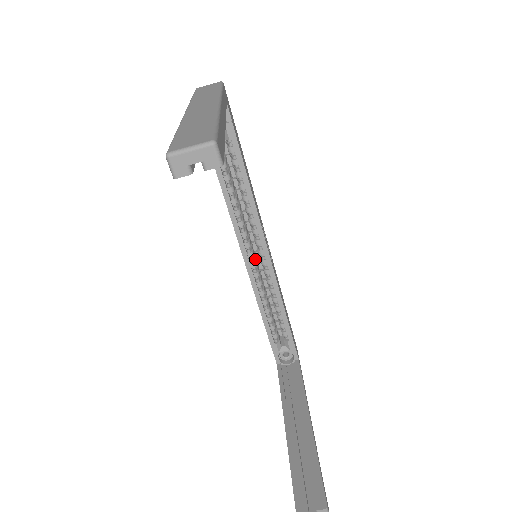
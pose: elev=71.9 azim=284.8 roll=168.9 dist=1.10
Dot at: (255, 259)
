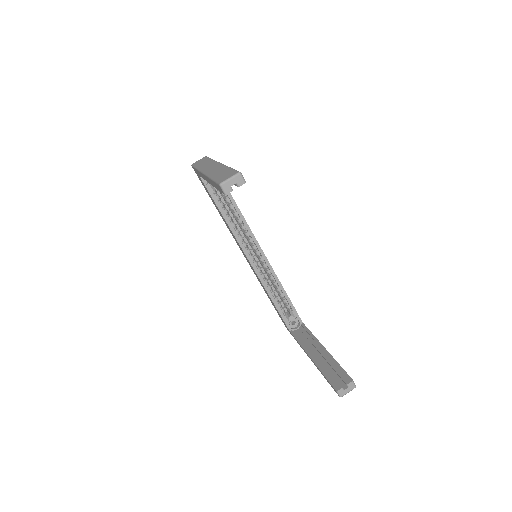
Dot at: (255, 260)
